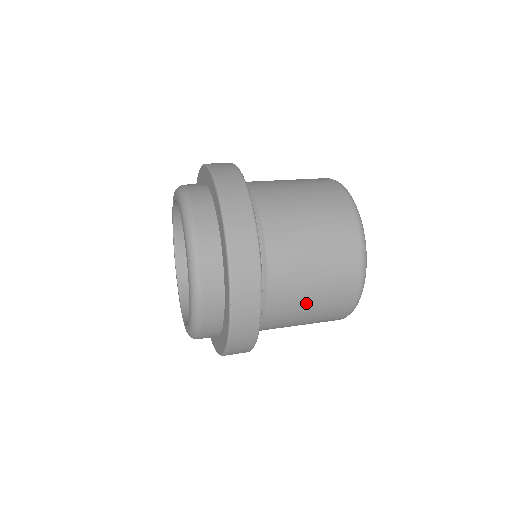
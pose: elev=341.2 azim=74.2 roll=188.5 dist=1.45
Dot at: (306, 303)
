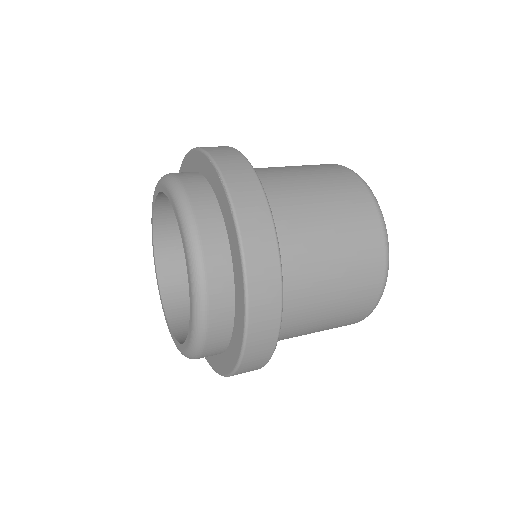
Dot at: occluded
